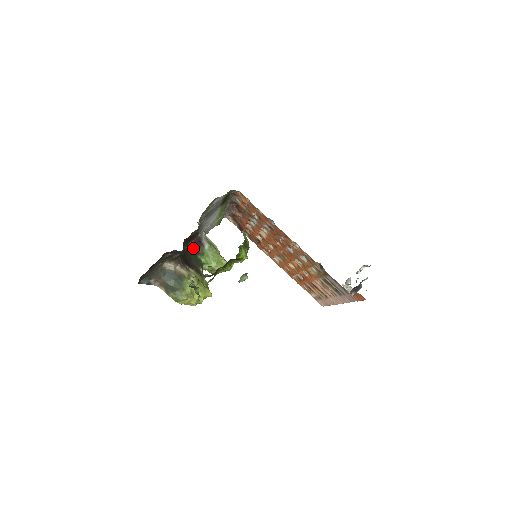
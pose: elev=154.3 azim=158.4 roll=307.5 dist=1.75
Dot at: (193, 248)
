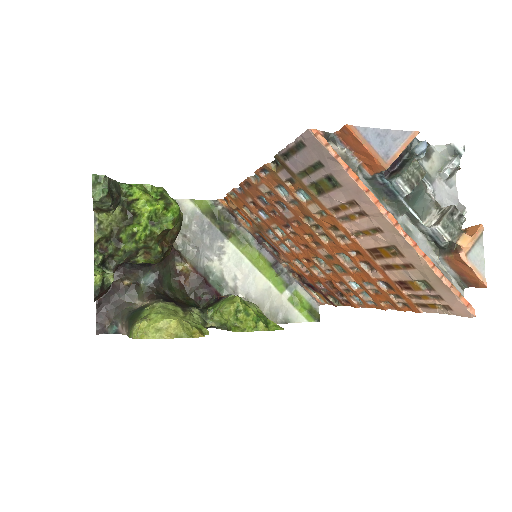
Dot at: (208, 305)
